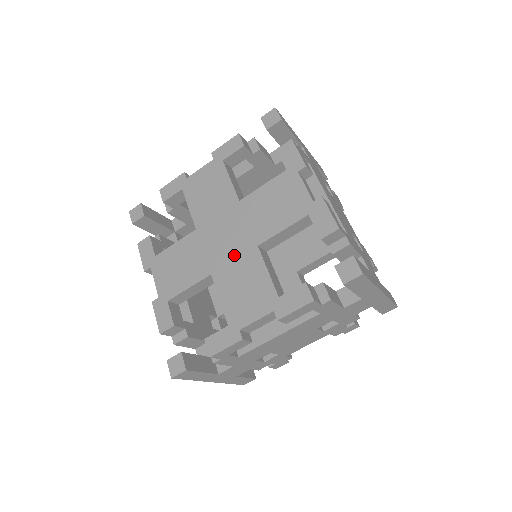
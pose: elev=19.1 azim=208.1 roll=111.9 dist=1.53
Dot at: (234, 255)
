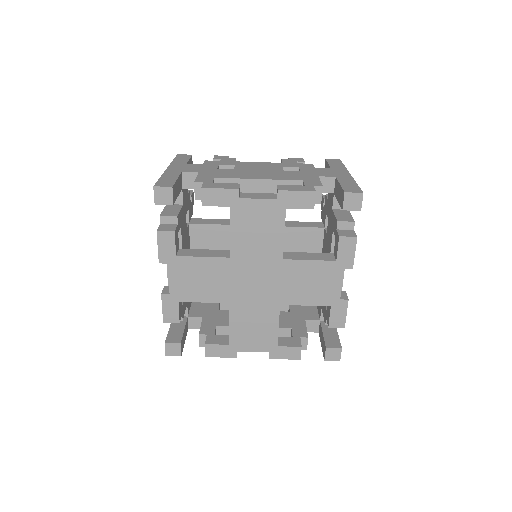
Dot at: (257, 300)
